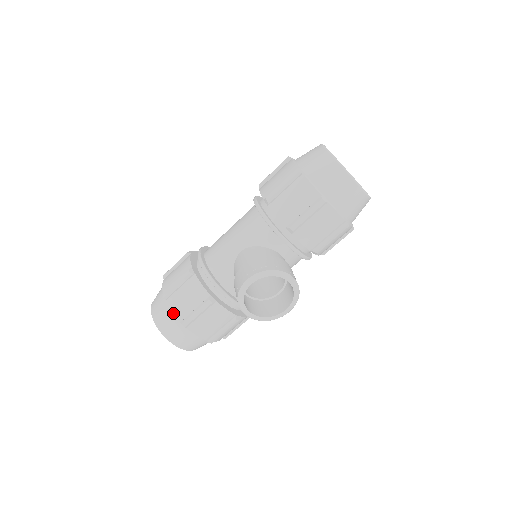
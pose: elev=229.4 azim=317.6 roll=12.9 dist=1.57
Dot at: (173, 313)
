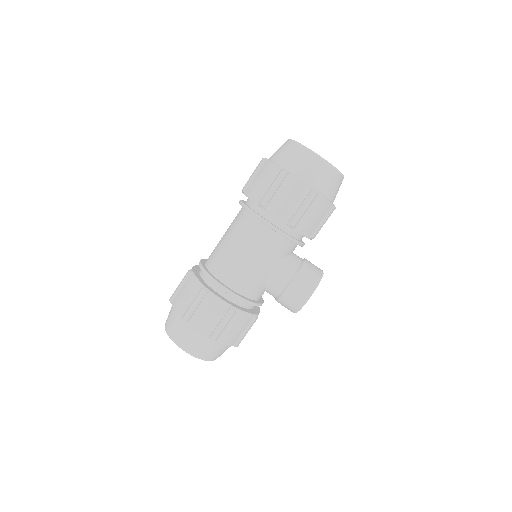
Dot at: occluded
